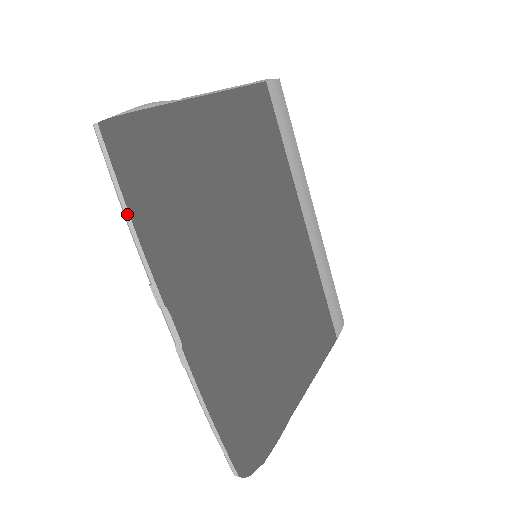
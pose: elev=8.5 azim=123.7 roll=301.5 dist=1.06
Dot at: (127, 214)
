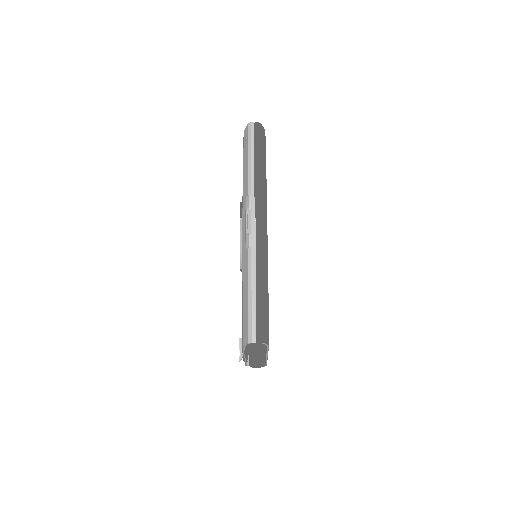
Dot at: (253, 159)
